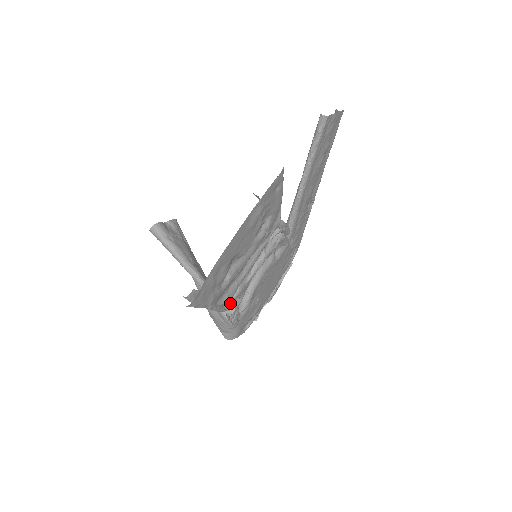
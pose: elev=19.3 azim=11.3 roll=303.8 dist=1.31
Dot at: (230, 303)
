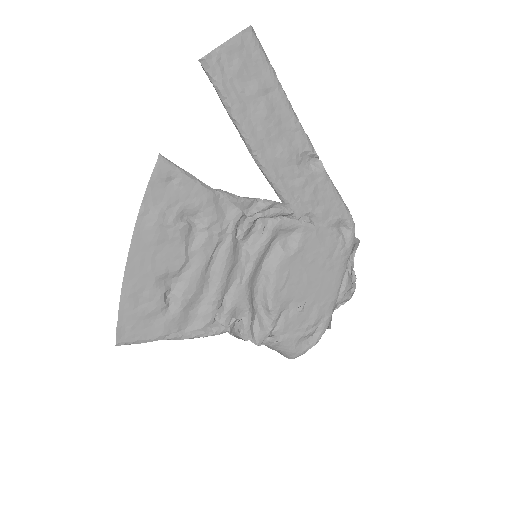
Dot at: (222, 323)
